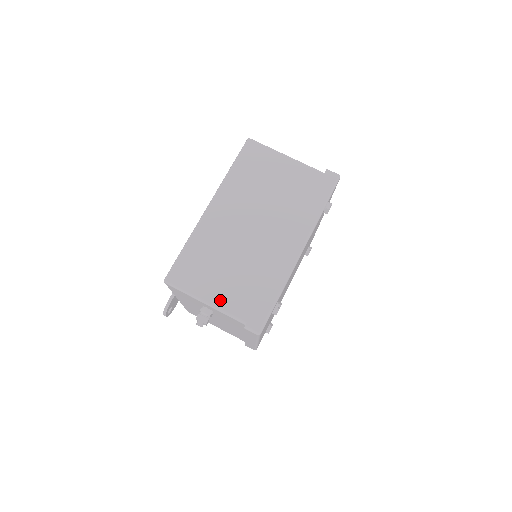
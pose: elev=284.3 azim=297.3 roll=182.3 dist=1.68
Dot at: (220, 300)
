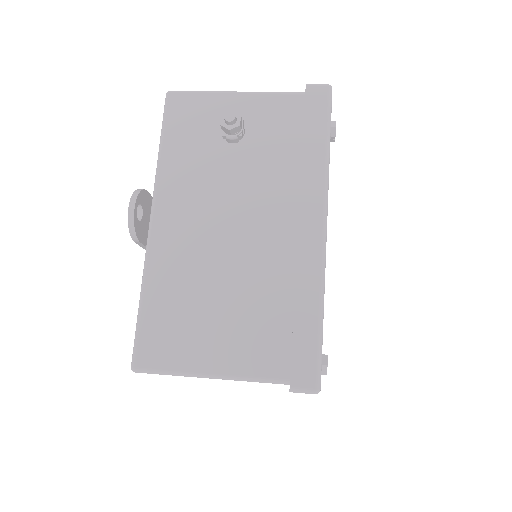
Dot at: occluded
